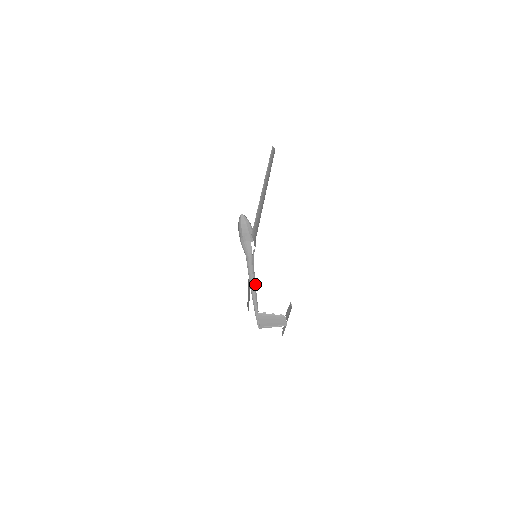
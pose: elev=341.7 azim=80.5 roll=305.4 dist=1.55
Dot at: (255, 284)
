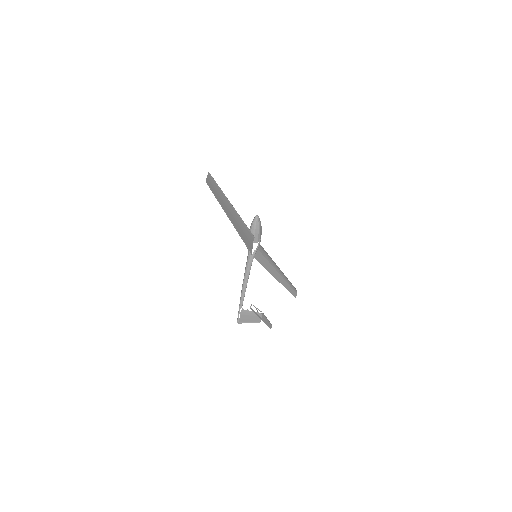
Dot at: (246, 283)
